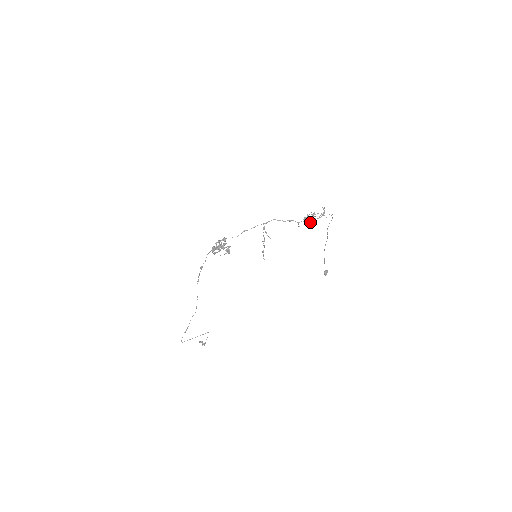
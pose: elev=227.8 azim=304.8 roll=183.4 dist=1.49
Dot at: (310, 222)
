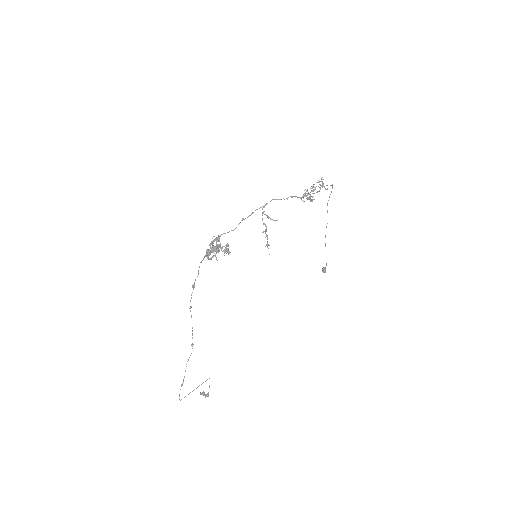
Dot at: occluded
